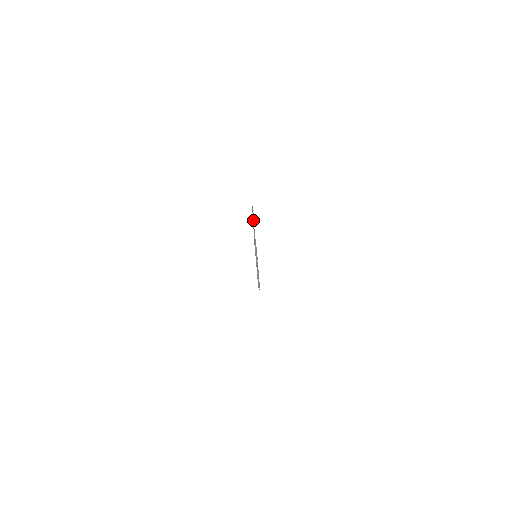
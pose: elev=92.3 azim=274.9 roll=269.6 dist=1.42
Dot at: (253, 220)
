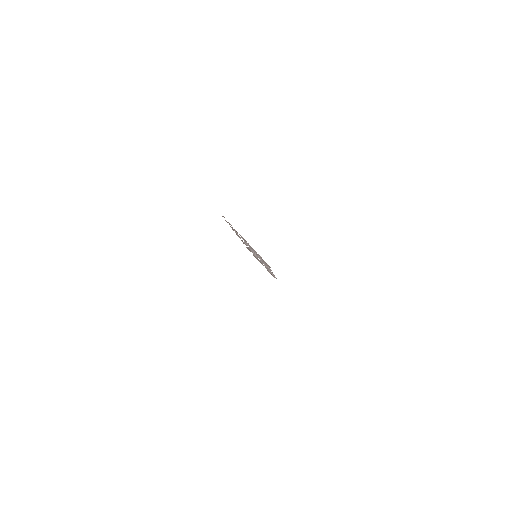
Dot at: occluded
